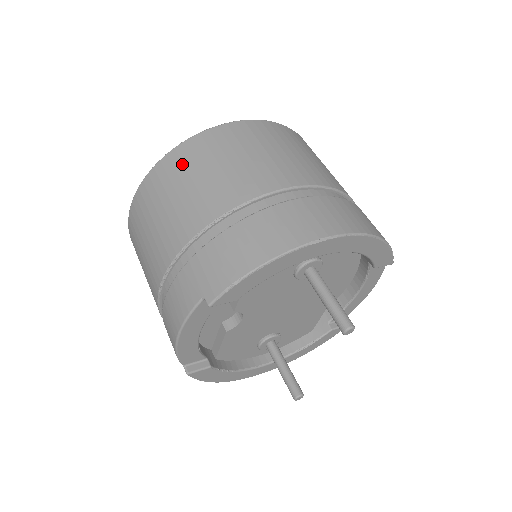
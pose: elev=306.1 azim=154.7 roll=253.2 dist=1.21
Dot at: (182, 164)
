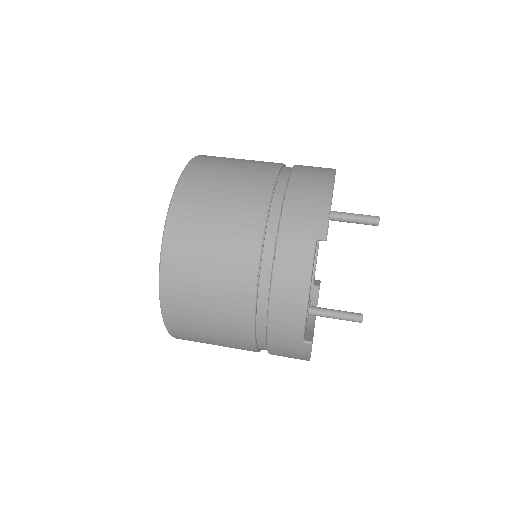
Dot at: (198, 190)
